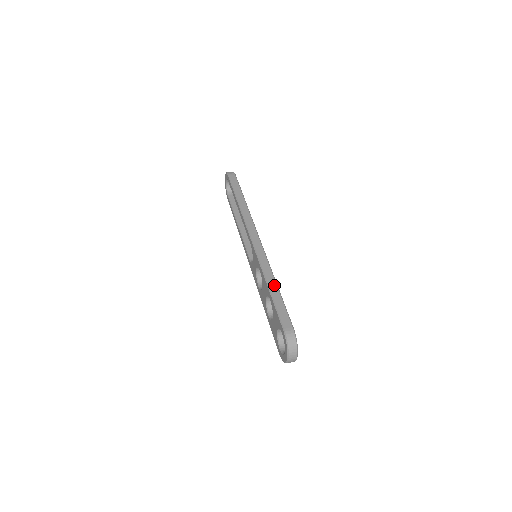
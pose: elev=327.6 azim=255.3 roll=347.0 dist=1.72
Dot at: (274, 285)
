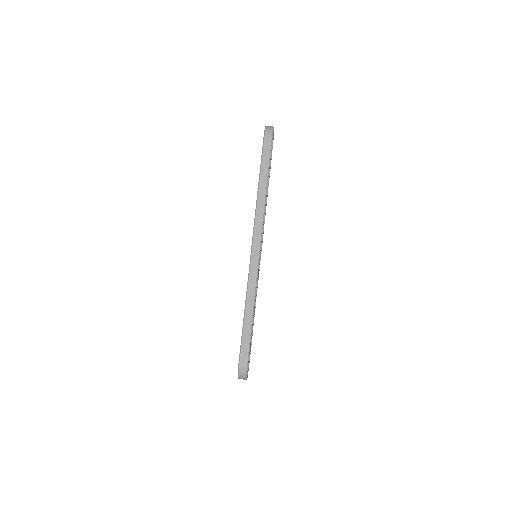
Dot at: (250, 313)
